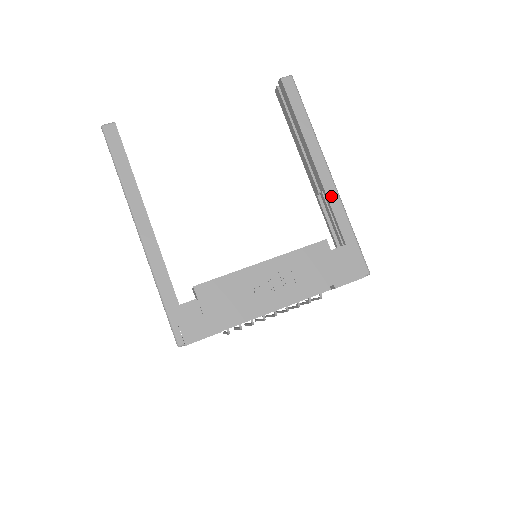
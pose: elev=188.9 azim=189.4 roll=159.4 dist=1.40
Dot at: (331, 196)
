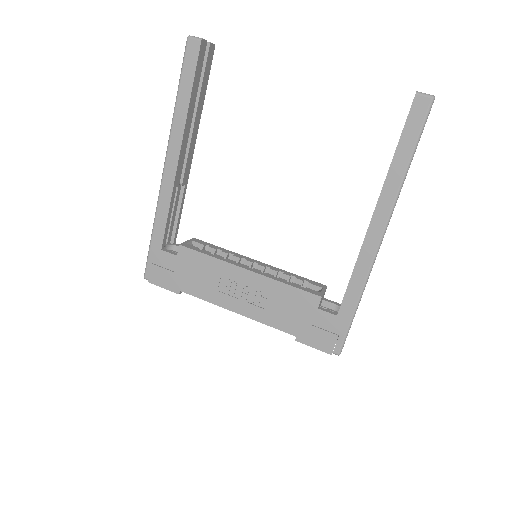
Dot at: (361, 263)
